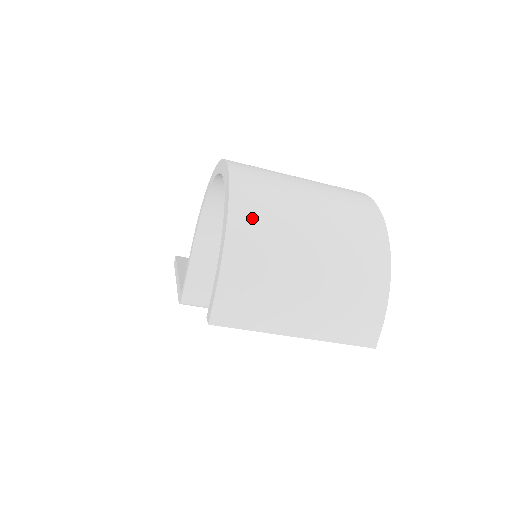
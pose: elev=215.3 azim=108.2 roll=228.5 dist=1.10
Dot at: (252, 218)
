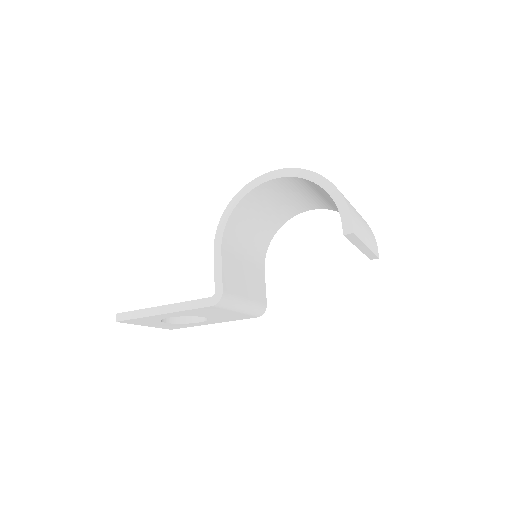
Dot at: occluded
